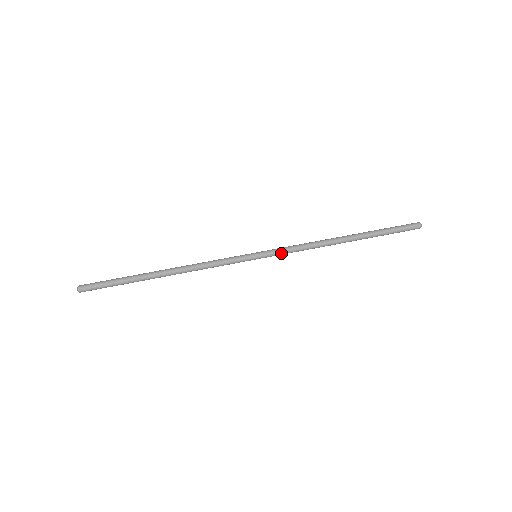
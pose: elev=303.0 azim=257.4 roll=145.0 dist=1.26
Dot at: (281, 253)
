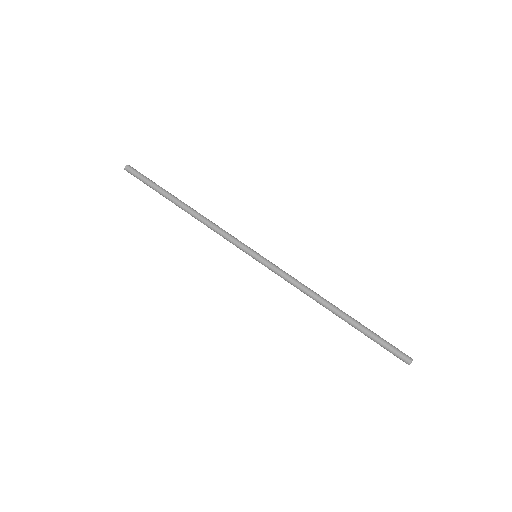
Dot at: (275, 272)
